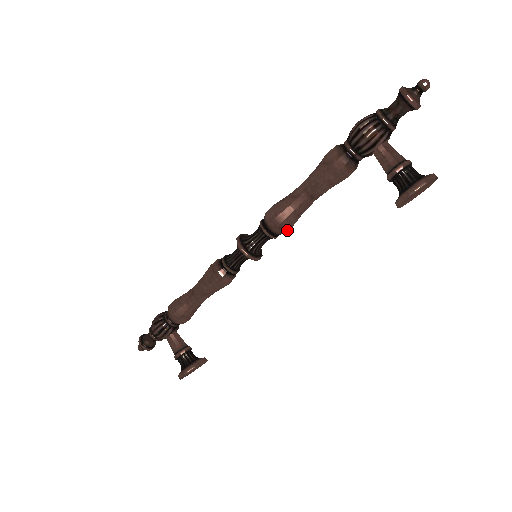
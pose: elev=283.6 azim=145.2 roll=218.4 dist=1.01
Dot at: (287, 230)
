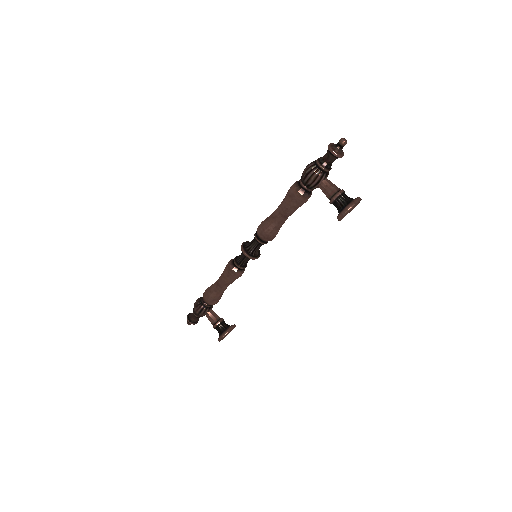
Dot at: (273, 238)
